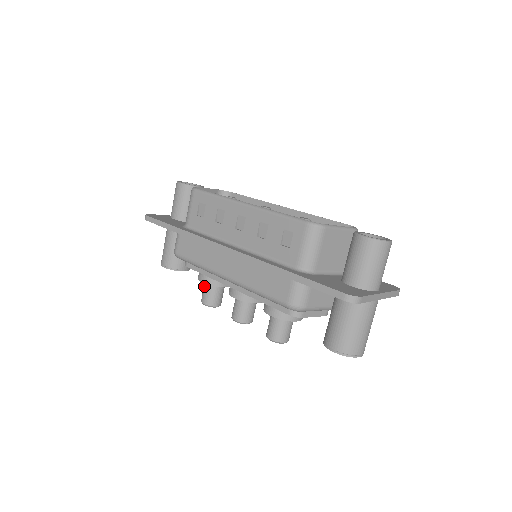
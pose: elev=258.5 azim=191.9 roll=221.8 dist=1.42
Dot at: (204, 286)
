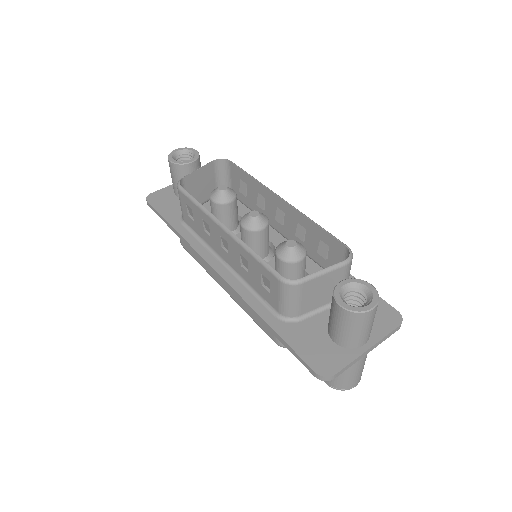
Dot at: occluded
